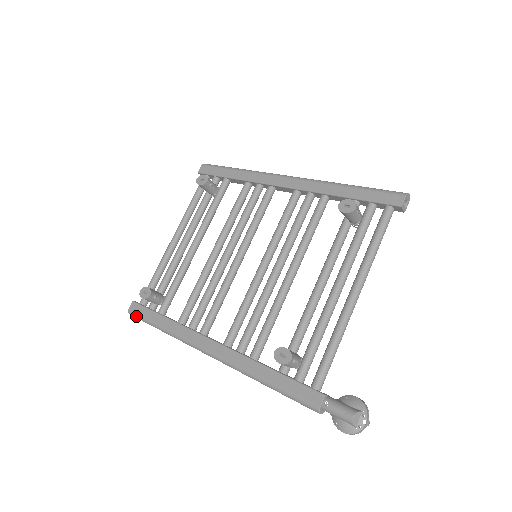
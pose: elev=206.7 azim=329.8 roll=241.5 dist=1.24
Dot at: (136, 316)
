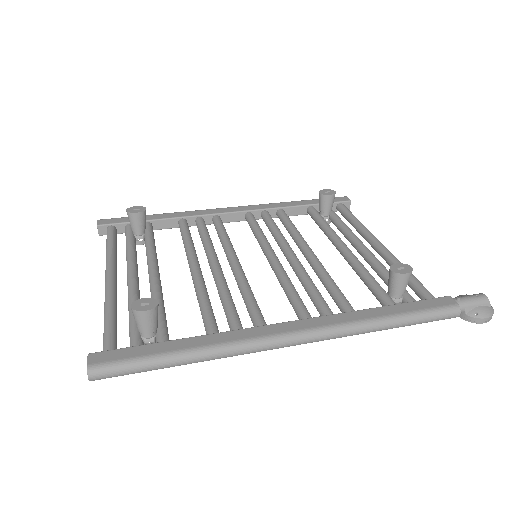
Dot at: (114, 366)
